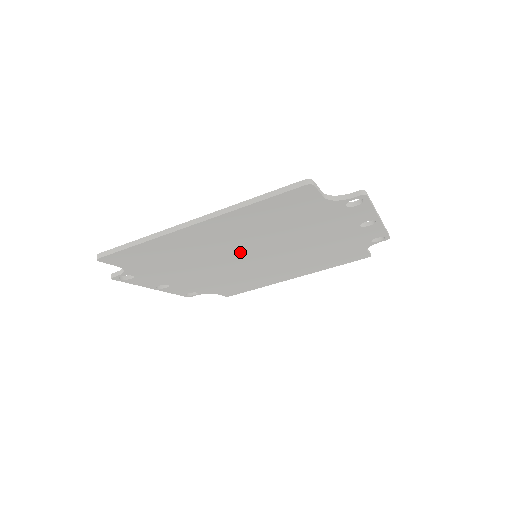
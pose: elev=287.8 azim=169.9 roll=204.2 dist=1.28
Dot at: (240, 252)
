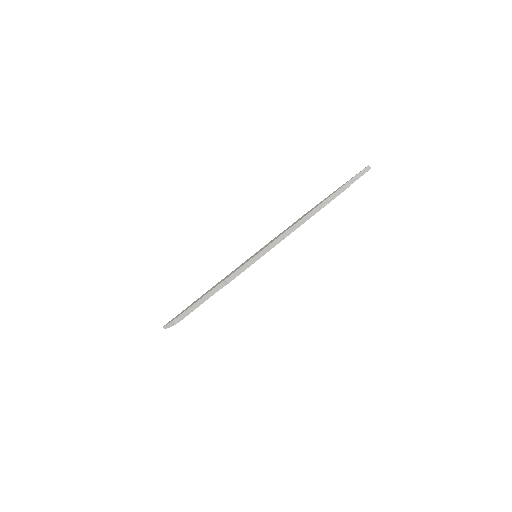
Dot at: occluded
